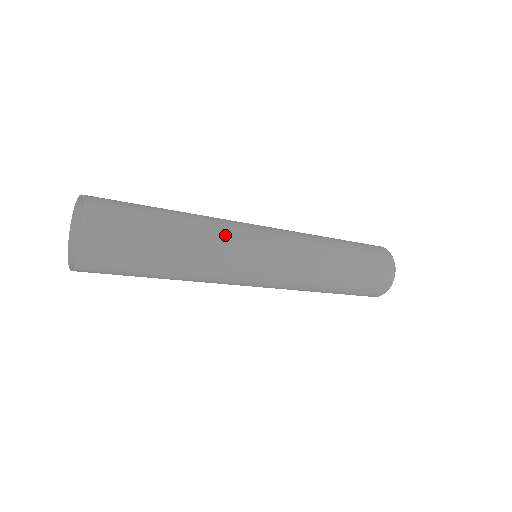
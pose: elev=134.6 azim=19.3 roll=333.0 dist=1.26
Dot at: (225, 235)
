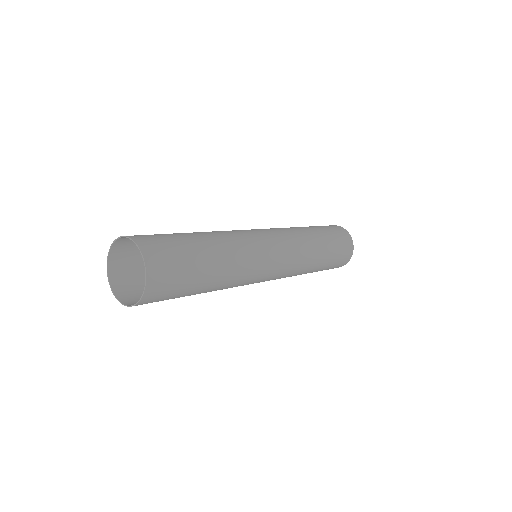
Dot at: (243, 275)
